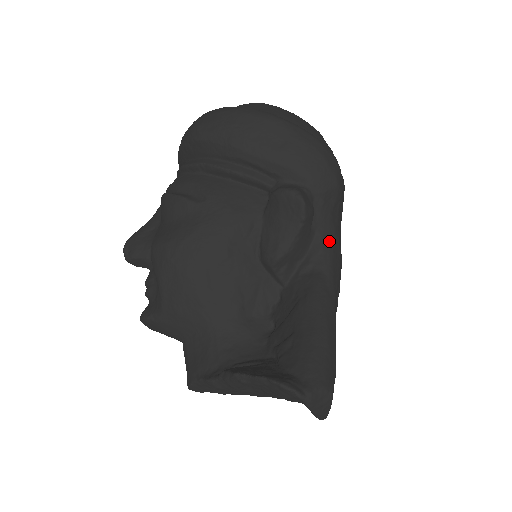
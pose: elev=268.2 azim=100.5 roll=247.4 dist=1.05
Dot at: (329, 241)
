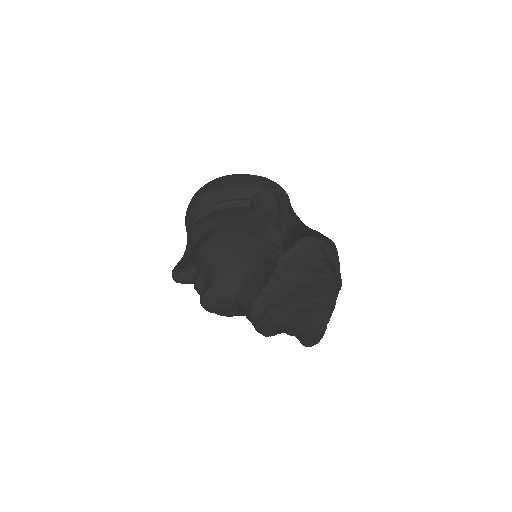
Dot at: (294, 215)
